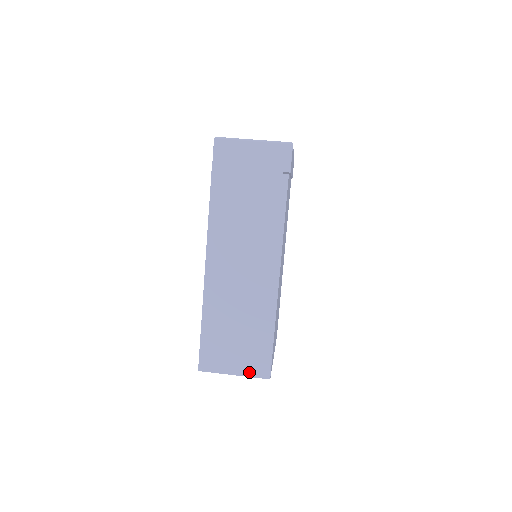
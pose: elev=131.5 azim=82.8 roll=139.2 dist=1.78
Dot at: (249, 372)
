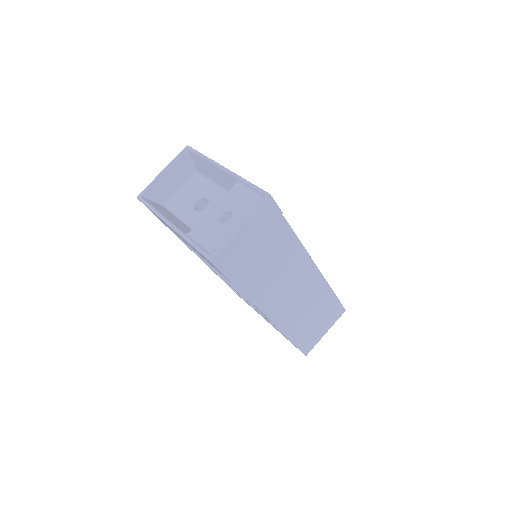
Dot at: (333, 322)
